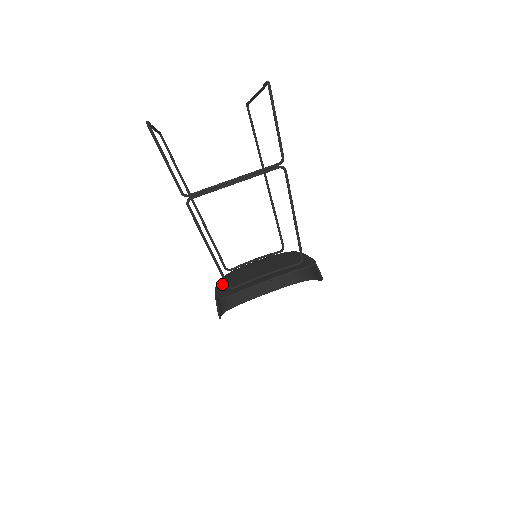
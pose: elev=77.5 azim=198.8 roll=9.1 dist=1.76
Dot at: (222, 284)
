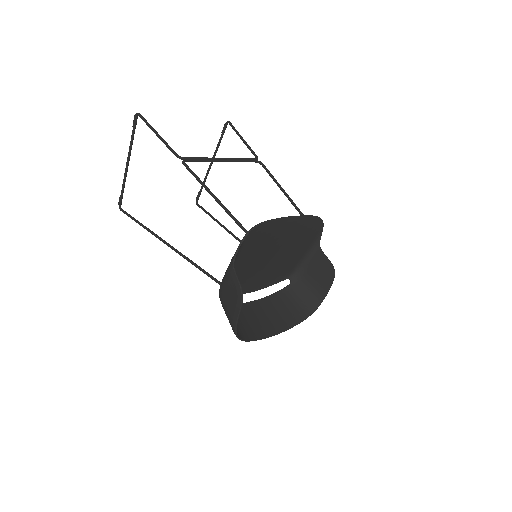
Dot at: occluded
